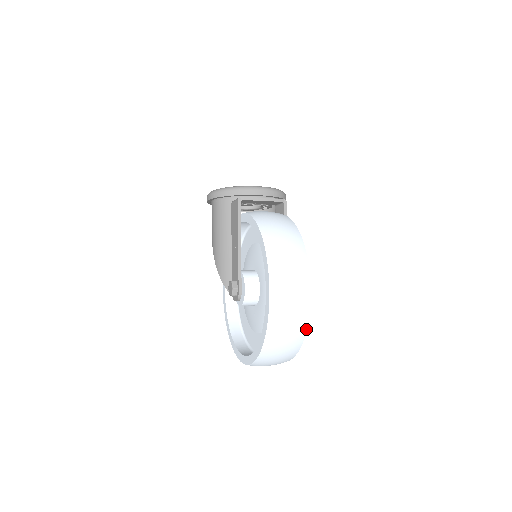
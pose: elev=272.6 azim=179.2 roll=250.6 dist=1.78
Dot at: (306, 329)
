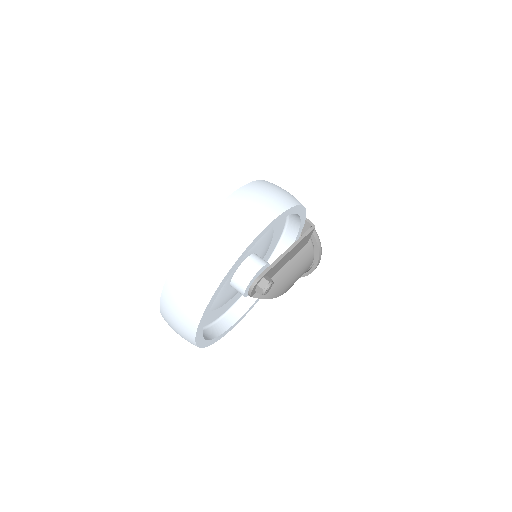
Dot at: (245, 249)
